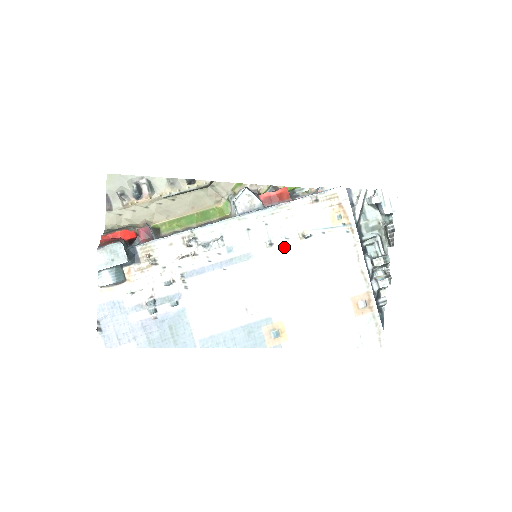
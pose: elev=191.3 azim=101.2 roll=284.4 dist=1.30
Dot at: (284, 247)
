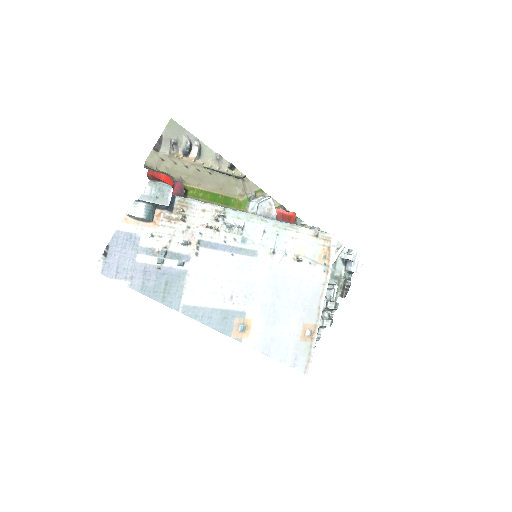
Dot at: (281, 260)
